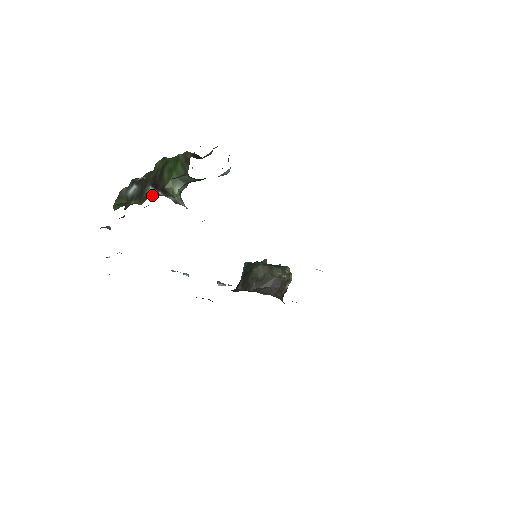
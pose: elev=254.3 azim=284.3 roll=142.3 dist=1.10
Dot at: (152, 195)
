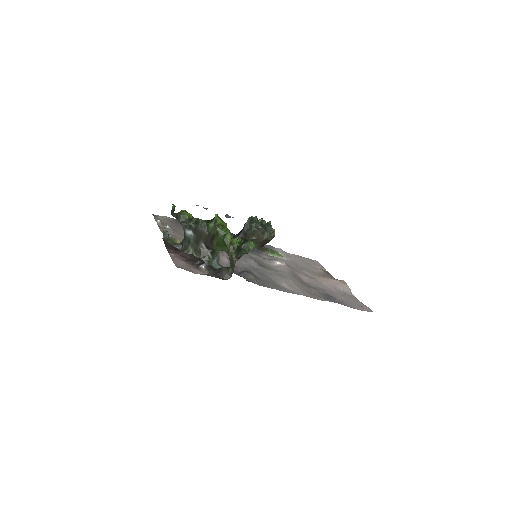
Dot at: (204, 254)
